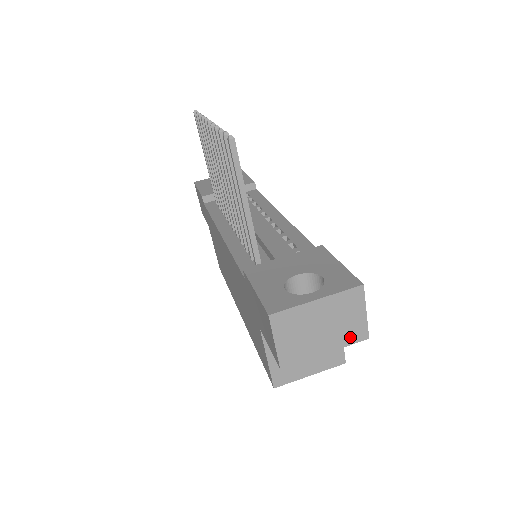
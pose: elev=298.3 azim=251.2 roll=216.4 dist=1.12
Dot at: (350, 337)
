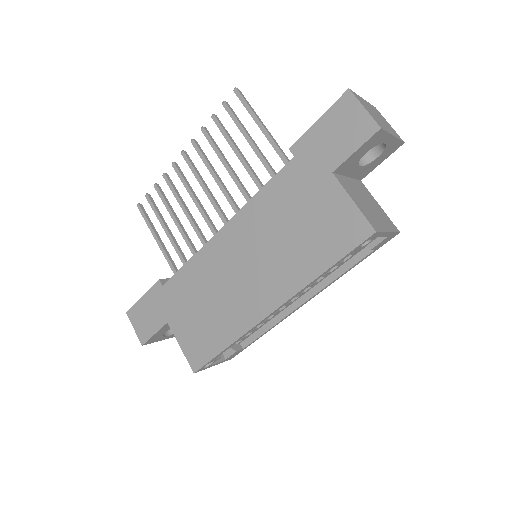
Dot at: (396, 135)
